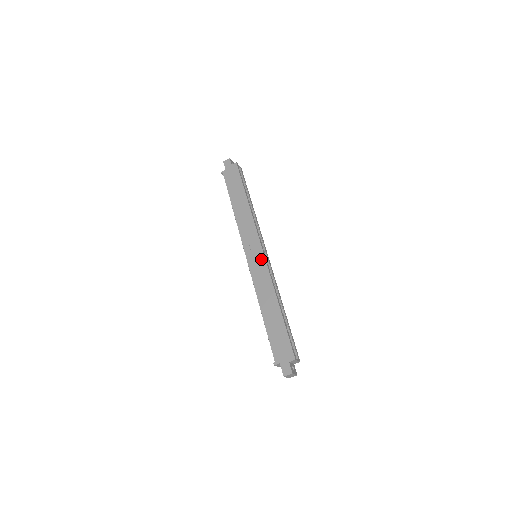
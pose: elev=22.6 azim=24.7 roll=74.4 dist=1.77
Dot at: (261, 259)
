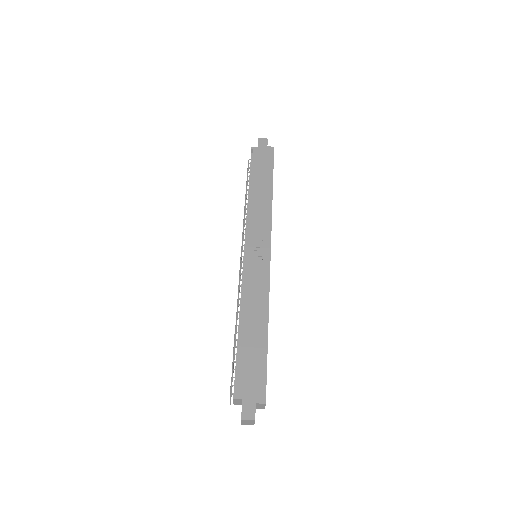
Dot at: (265, 262)
